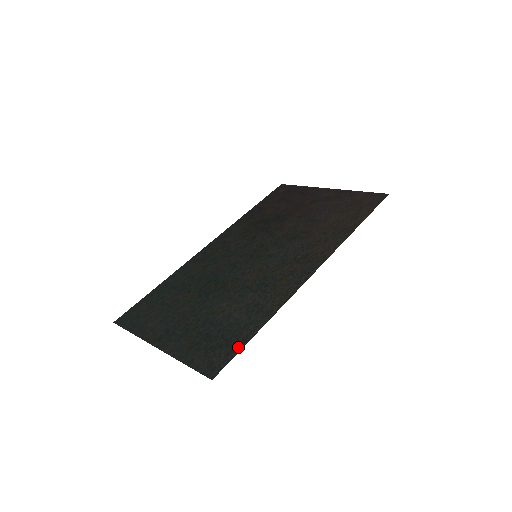
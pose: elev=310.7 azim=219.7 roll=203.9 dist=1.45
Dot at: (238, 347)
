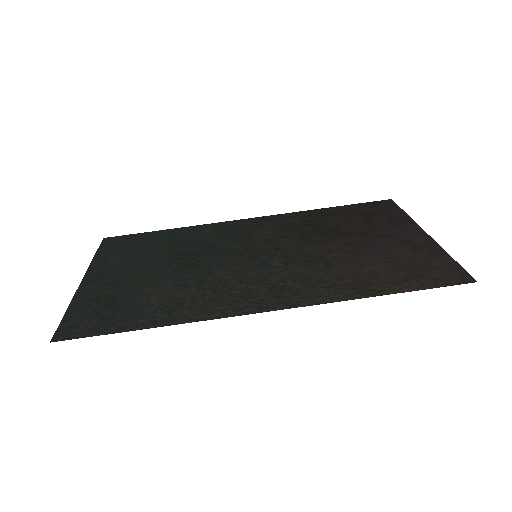
Dot at: (106, 330)
